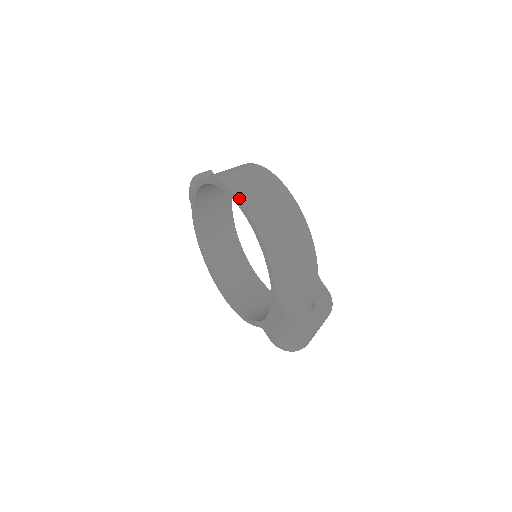
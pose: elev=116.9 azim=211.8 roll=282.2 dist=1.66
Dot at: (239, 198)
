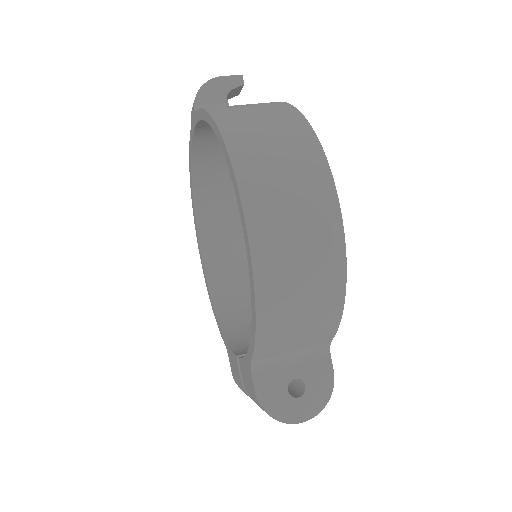
Dot at: (246, 207)
